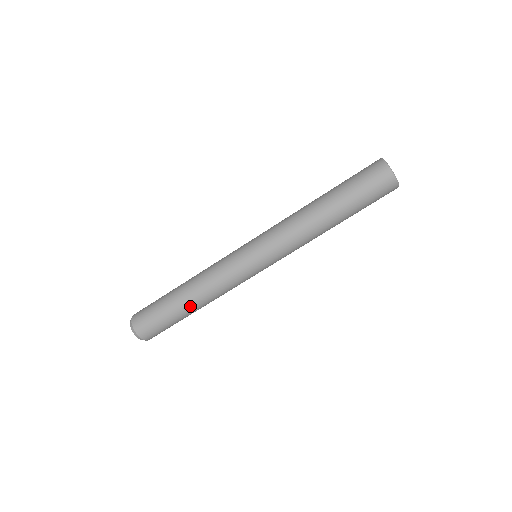
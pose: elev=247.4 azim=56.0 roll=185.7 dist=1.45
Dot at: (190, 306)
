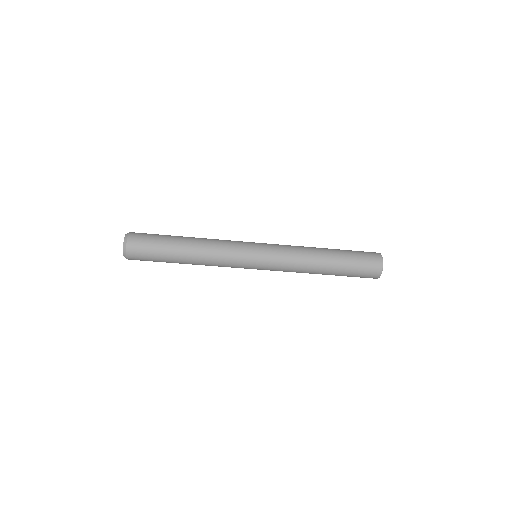
Dot at: (185, 257)
